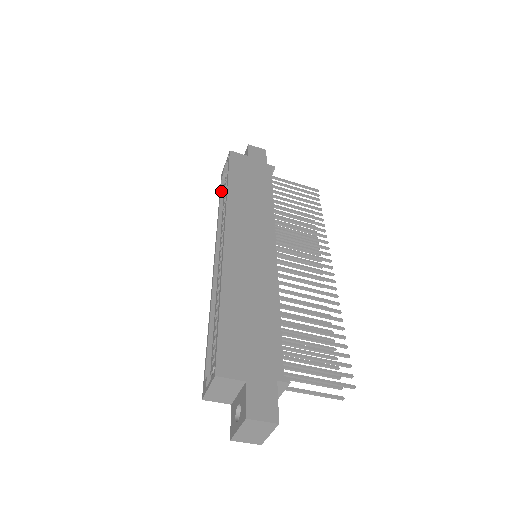
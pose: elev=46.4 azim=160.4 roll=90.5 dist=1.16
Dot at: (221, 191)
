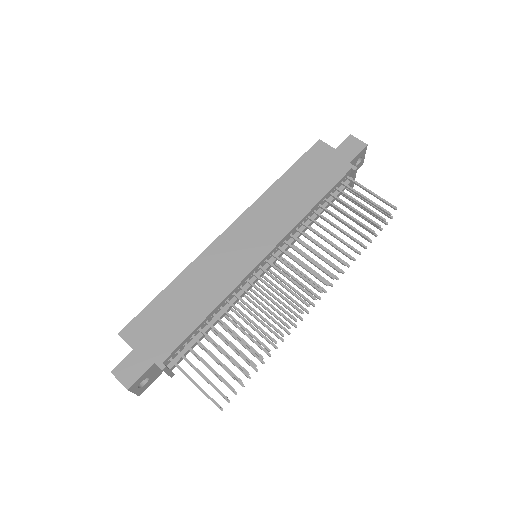
Dot at: occluded
